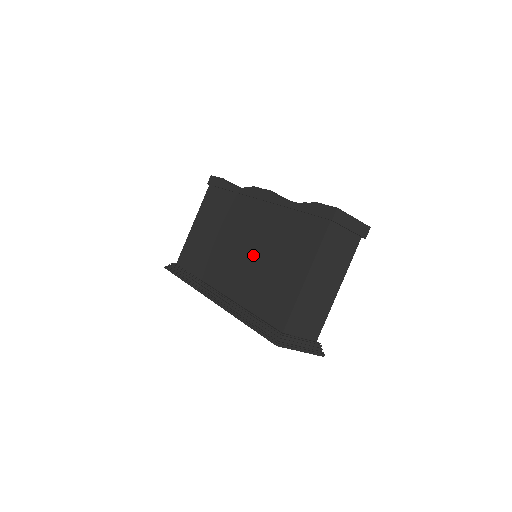
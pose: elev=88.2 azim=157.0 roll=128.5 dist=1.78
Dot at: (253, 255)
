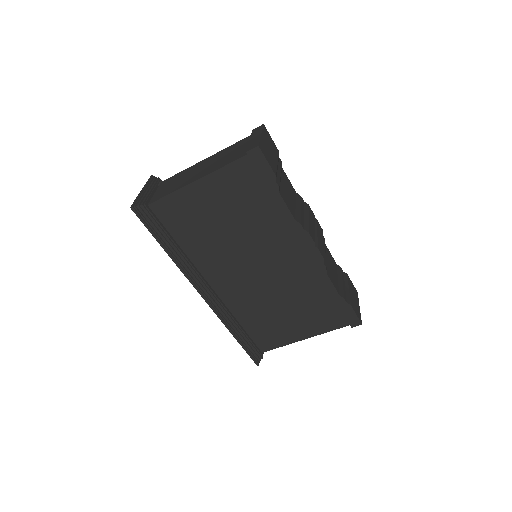
Dot at: (267, 290)
